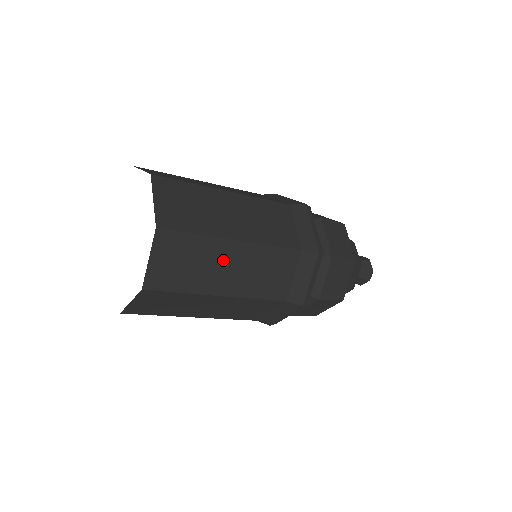
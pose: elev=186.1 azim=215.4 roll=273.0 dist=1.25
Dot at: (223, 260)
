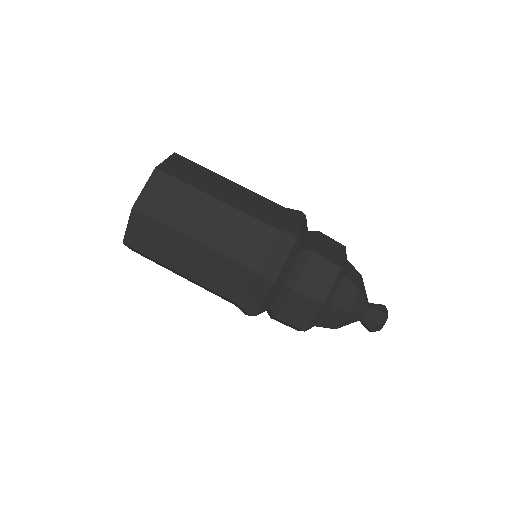
Dot at: (181, 249)
